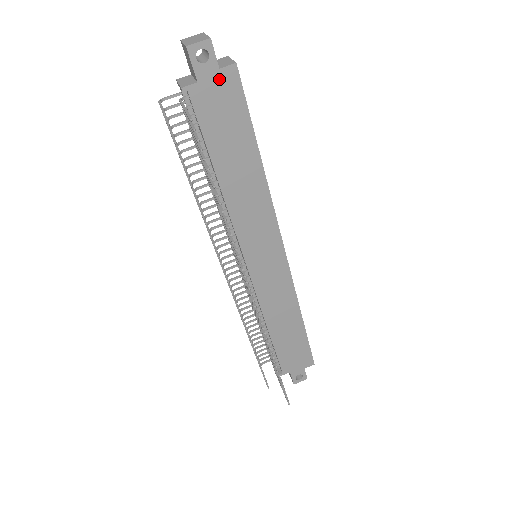
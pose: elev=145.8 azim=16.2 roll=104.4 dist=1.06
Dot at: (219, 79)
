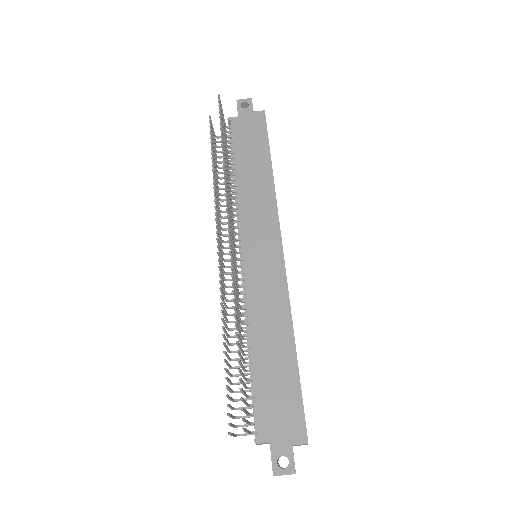
Dot at: (252, 117)
